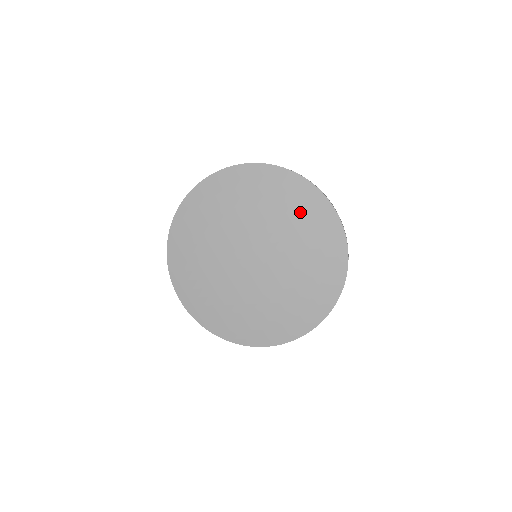
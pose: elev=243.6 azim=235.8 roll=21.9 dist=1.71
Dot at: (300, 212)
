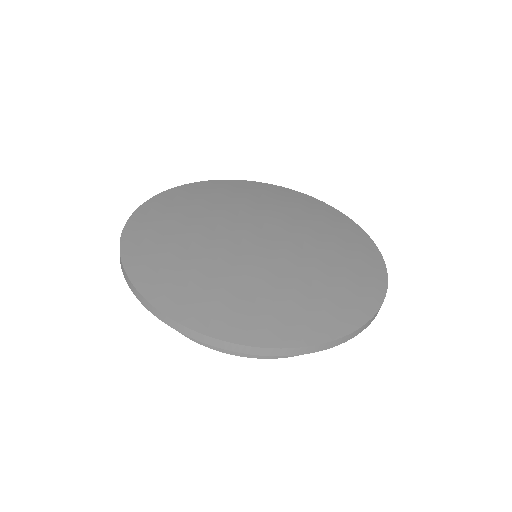
Dot at: (348, 252)
